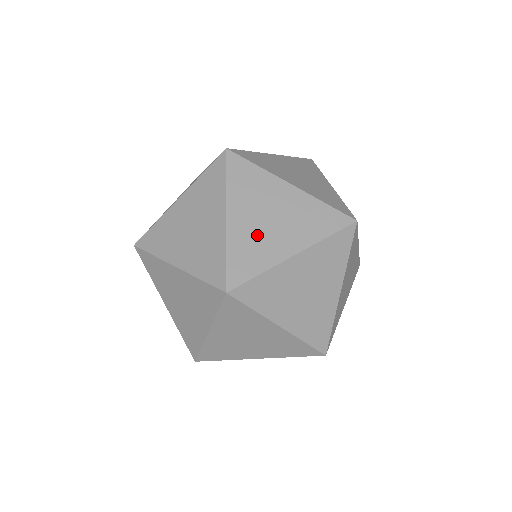
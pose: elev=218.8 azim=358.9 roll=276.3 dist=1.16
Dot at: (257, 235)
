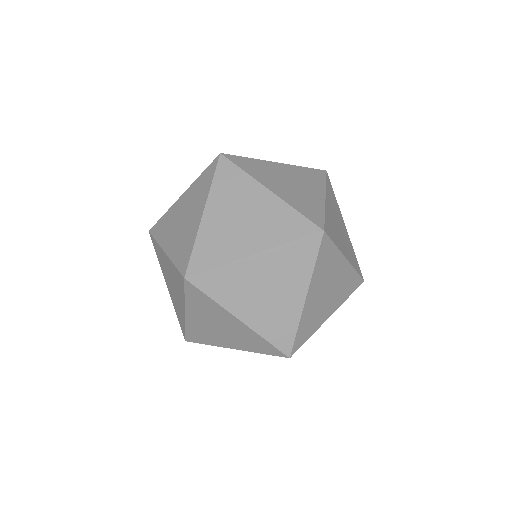
Dot at: occluded
